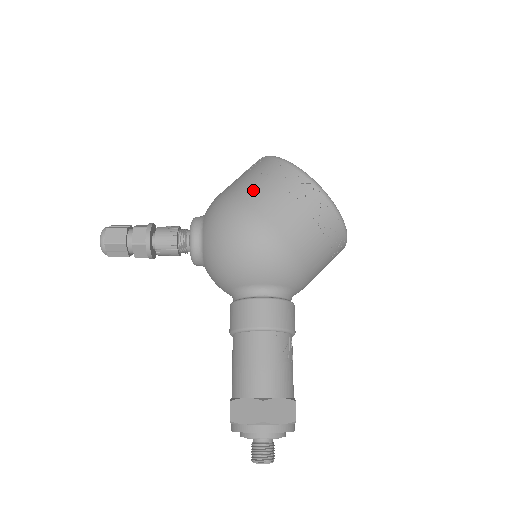
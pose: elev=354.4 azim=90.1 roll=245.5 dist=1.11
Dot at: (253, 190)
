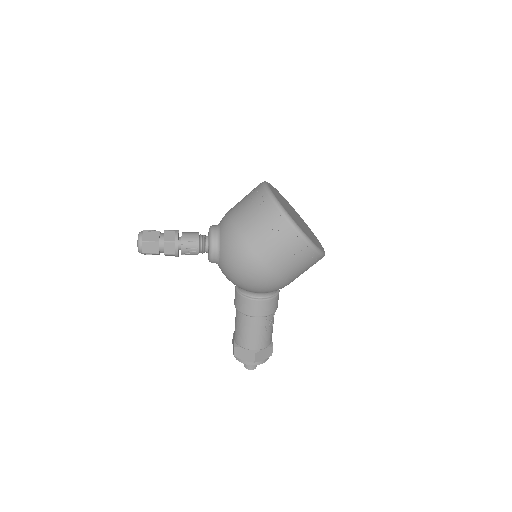
Dot at: (262, 245)
